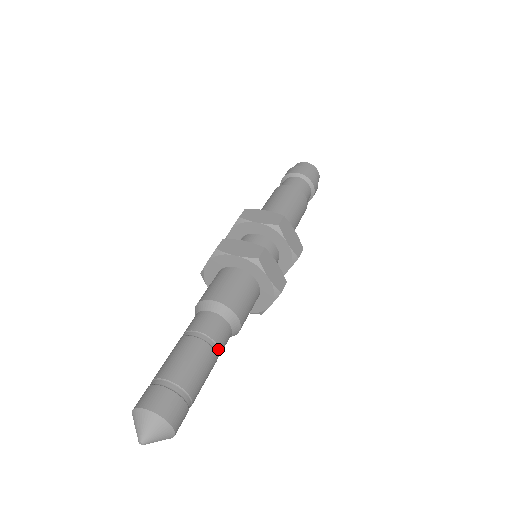
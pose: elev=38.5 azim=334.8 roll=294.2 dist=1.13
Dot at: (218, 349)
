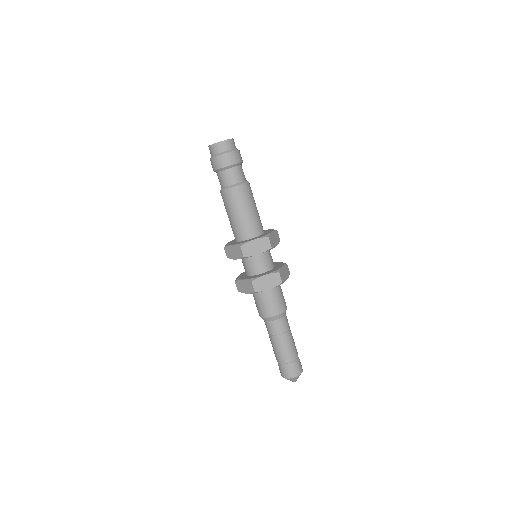
Dot at: (284, 333)
